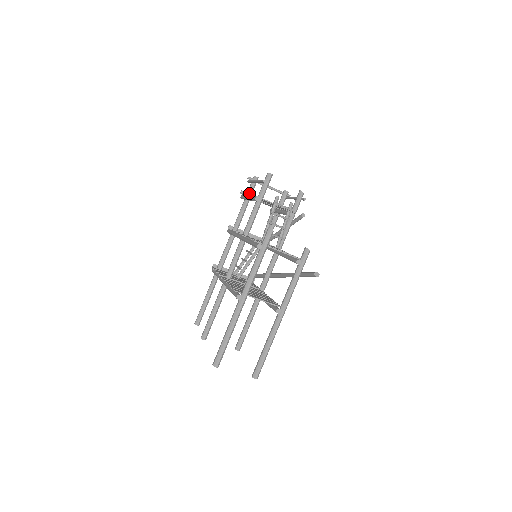
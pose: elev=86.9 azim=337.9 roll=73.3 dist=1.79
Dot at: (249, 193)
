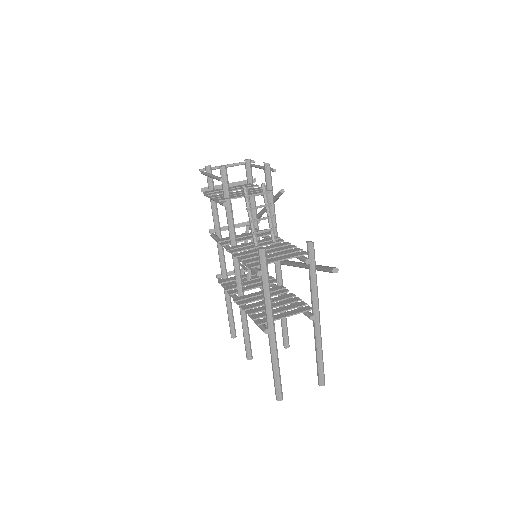
Dot at: (210, 187)
